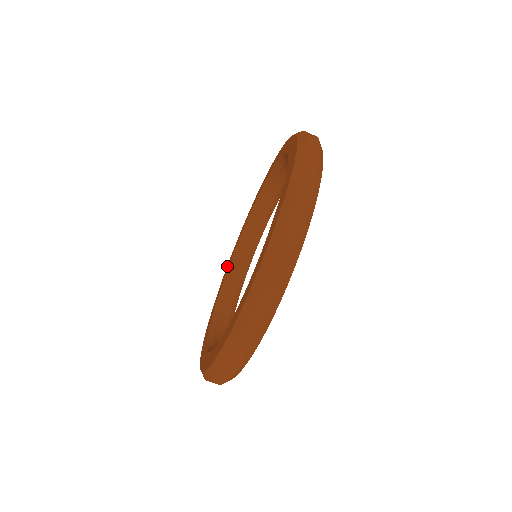
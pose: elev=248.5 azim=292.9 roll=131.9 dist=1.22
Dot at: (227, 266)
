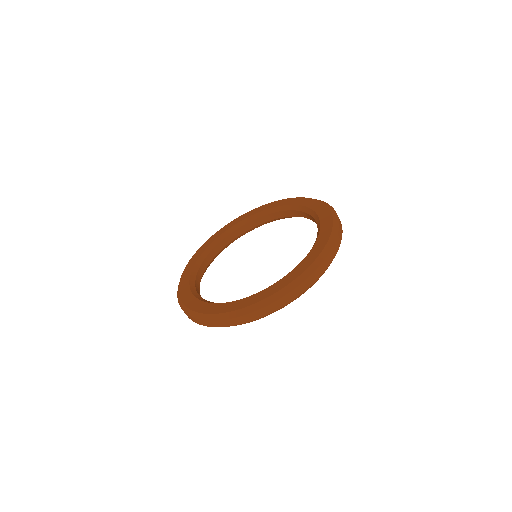
Dot at: (271, 204)
